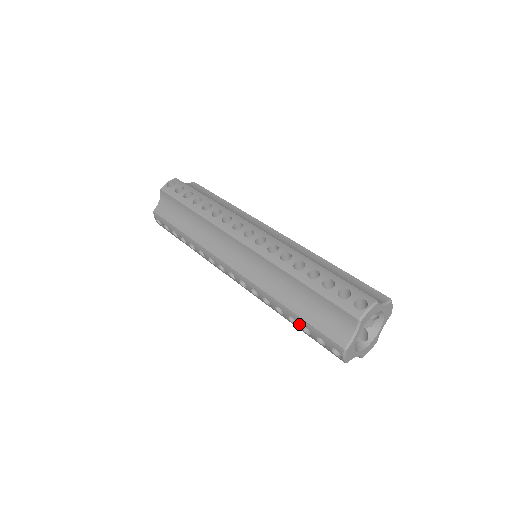
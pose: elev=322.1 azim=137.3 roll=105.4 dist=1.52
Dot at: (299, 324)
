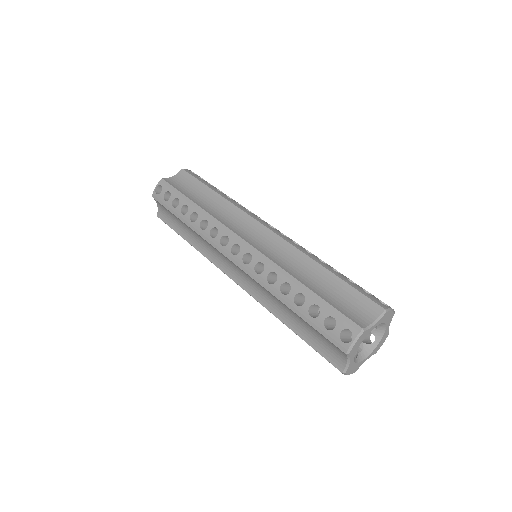
Dot at: occluded
